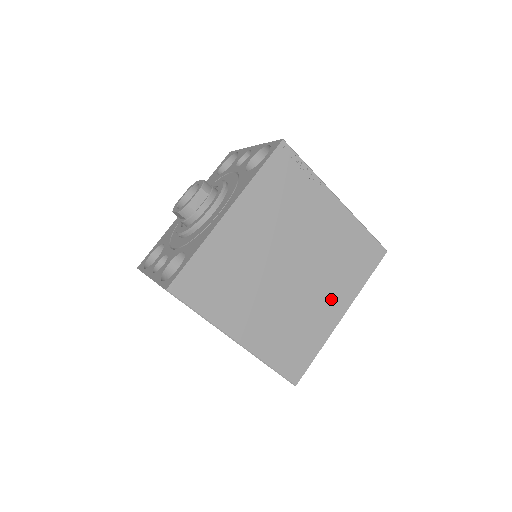
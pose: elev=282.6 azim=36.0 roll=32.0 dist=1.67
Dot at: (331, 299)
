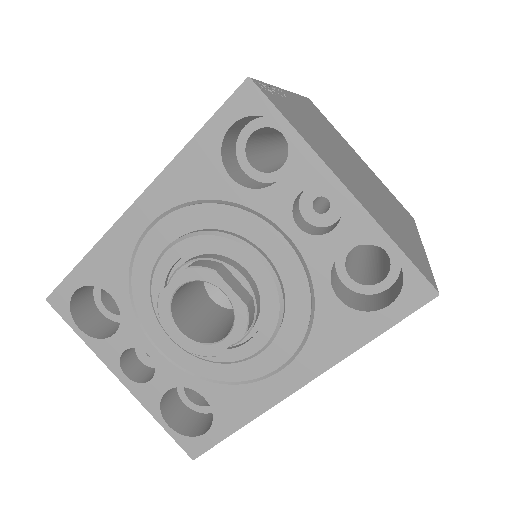
Dot at: occluded
